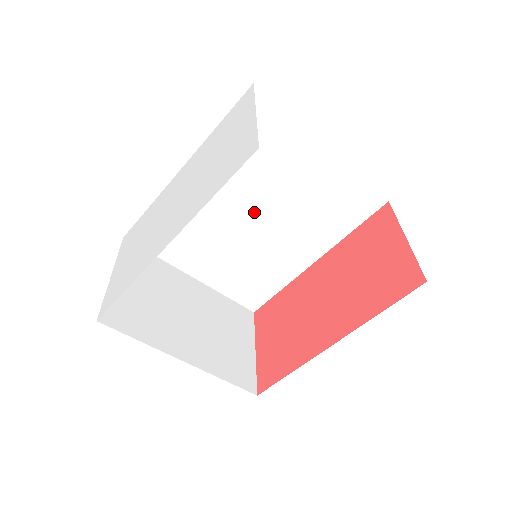
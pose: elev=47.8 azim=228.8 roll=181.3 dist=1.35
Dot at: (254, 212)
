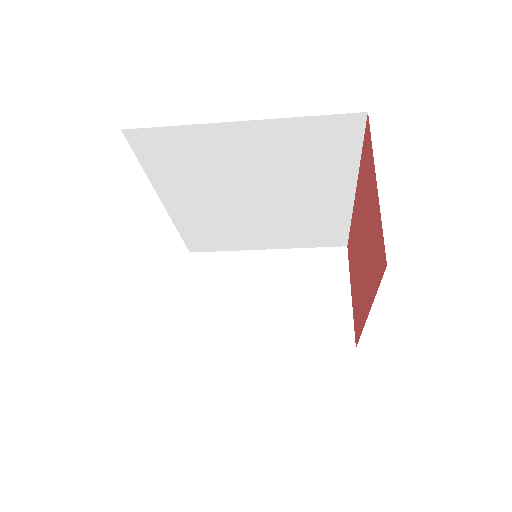
Dot at: (250, 195)
